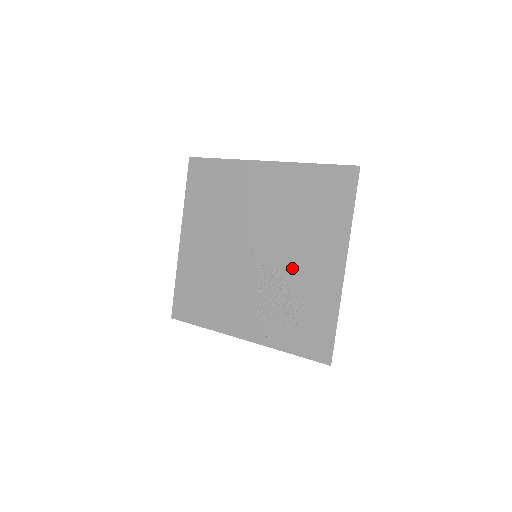
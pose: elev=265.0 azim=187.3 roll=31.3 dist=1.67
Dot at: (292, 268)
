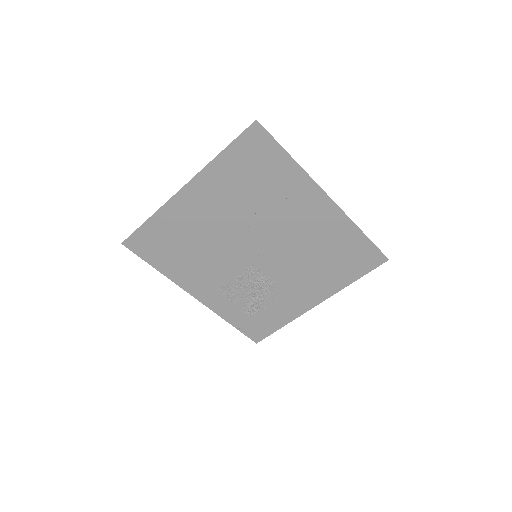
Dot at: (280, 282)
